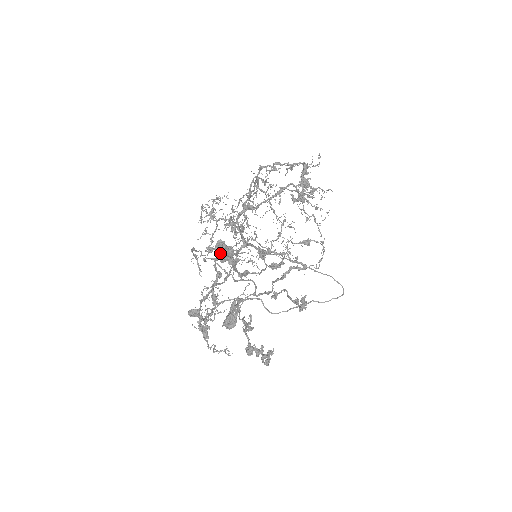
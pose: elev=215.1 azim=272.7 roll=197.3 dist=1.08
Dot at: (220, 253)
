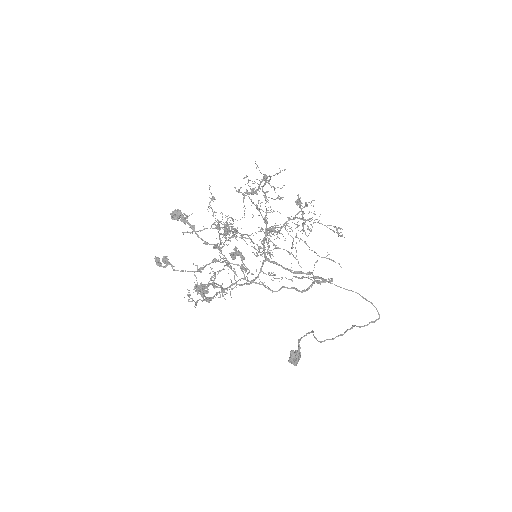
Dot at: (172, 213)
